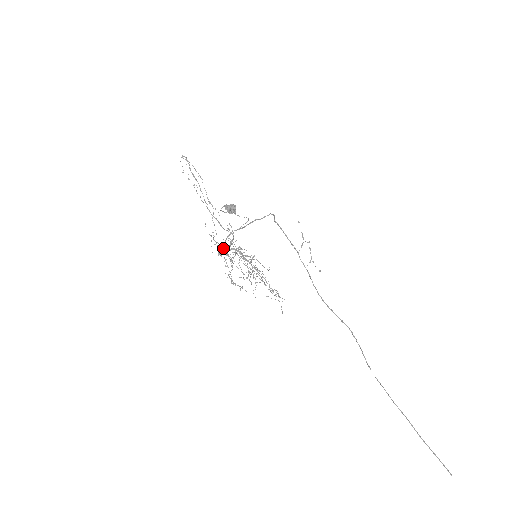
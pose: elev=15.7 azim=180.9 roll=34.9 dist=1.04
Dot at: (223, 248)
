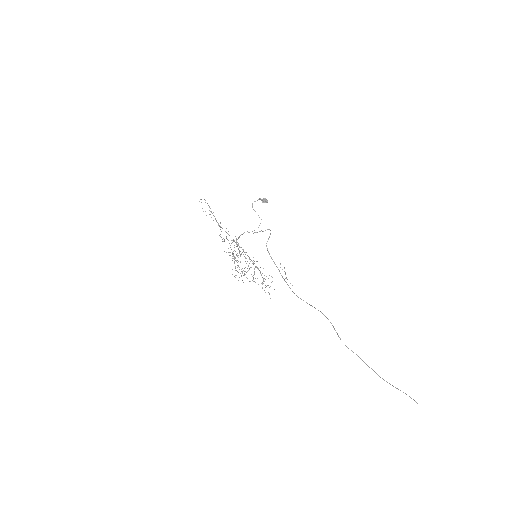
Dot at: occluded
